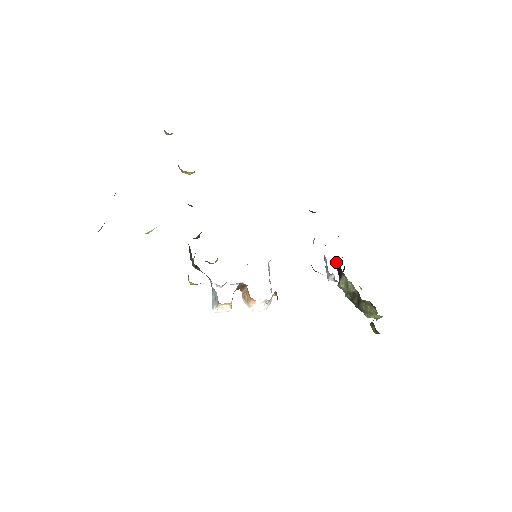
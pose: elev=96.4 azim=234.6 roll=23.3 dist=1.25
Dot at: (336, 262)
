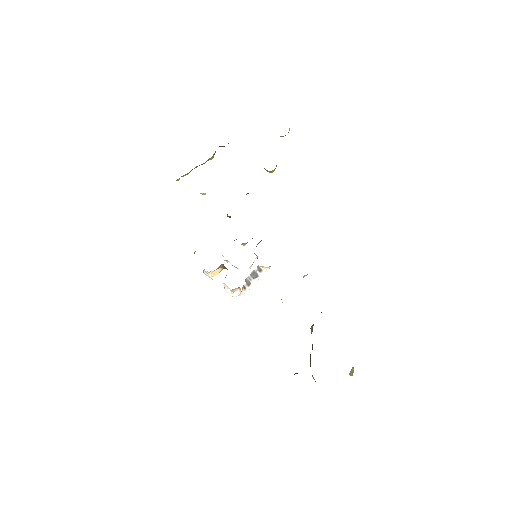
Dot at: occluded
